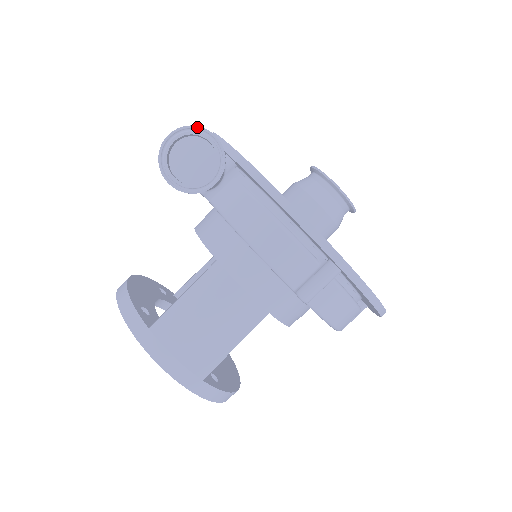
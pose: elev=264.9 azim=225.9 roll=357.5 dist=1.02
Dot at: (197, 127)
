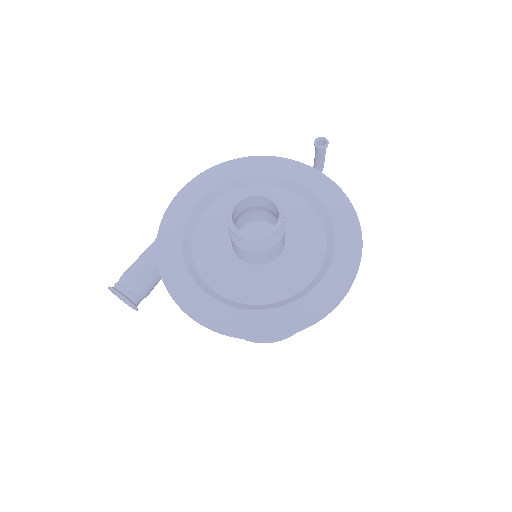
Dot at: (110, 288)
